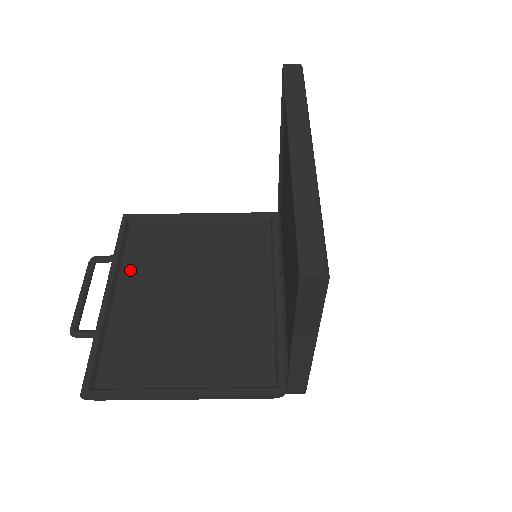
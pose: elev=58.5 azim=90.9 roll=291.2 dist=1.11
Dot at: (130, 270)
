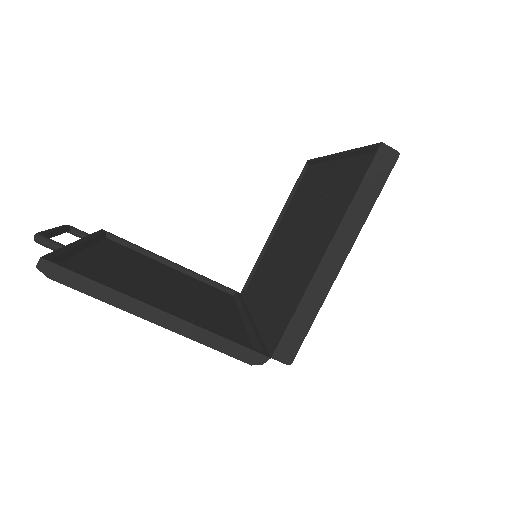
Dot at: (103, 249)
